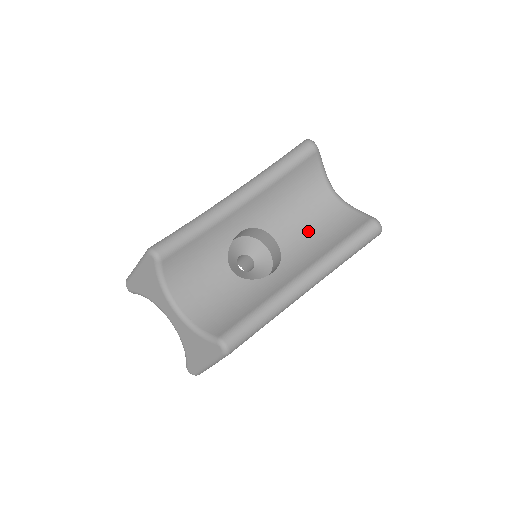
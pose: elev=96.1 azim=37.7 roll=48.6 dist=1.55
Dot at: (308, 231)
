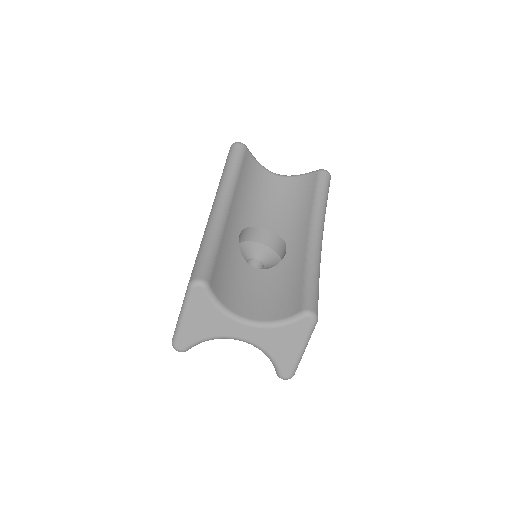
Dot at: (282, 209)
